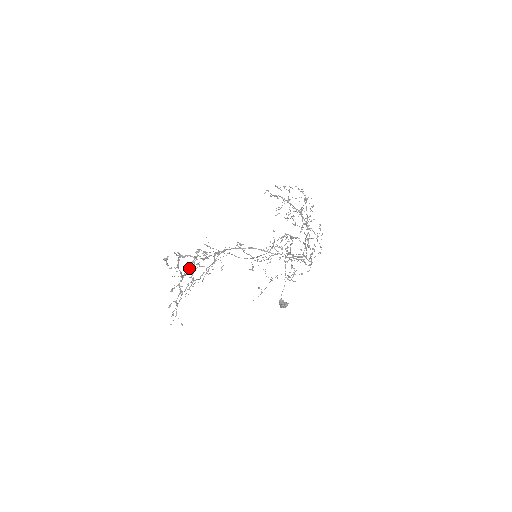
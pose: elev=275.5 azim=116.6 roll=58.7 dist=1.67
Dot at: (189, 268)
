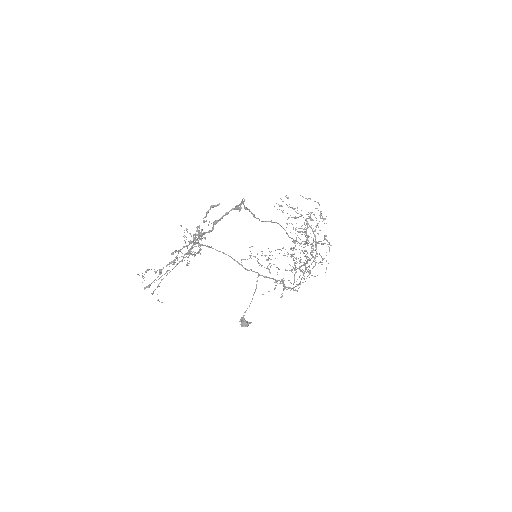
Dot at: (196, 237)
